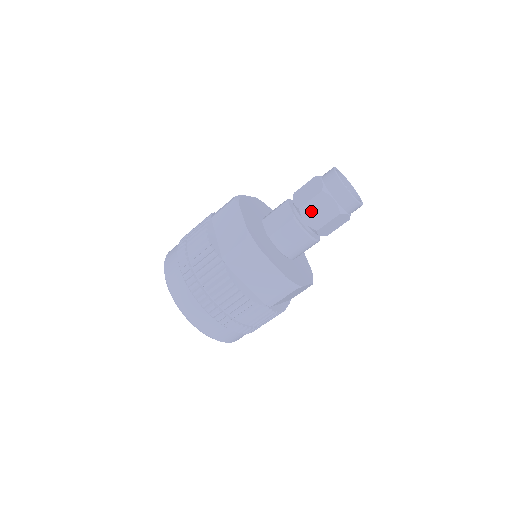
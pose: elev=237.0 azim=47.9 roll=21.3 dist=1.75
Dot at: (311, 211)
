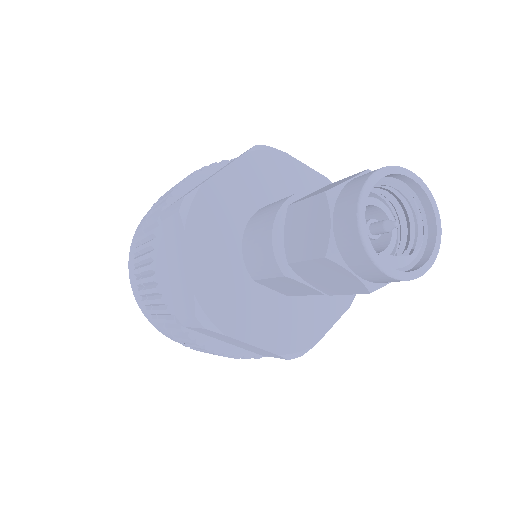
Dot at: occluded
